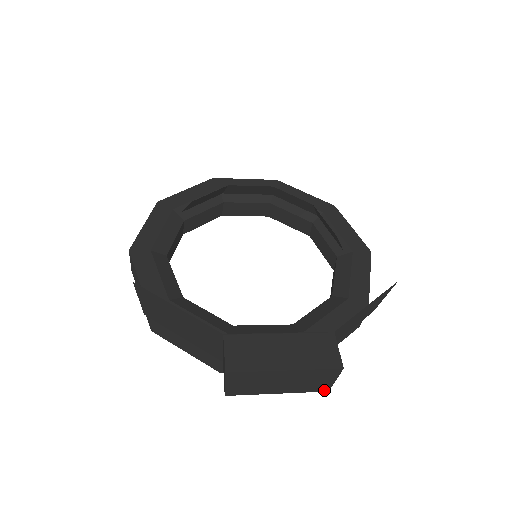
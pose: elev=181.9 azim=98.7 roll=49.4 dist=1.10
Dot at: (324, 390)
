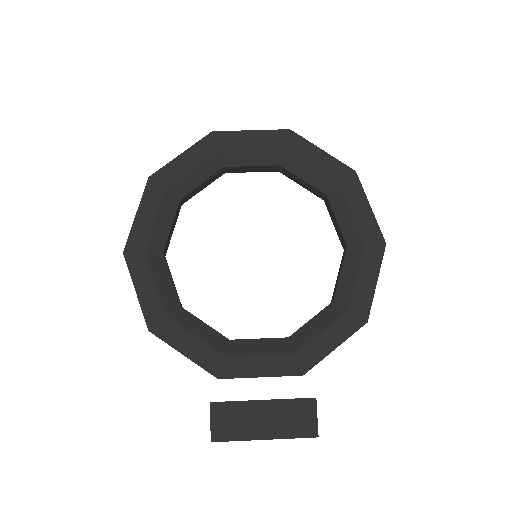
Dot at: occluded
